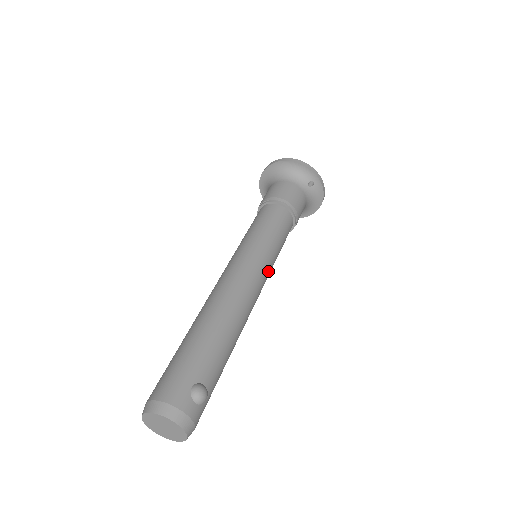
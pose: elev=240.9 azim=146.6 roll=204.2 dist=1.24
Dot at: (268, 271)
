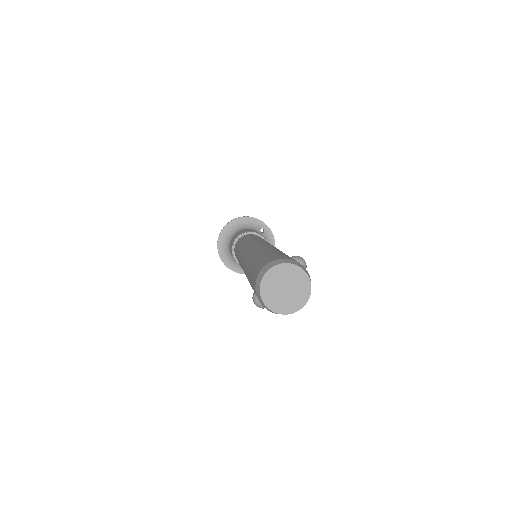
Dot at: occluded
